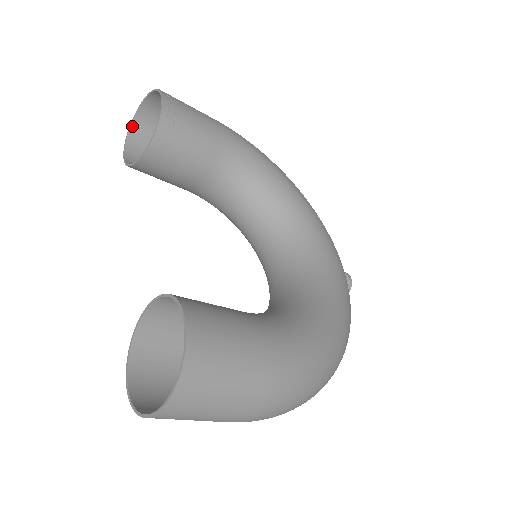
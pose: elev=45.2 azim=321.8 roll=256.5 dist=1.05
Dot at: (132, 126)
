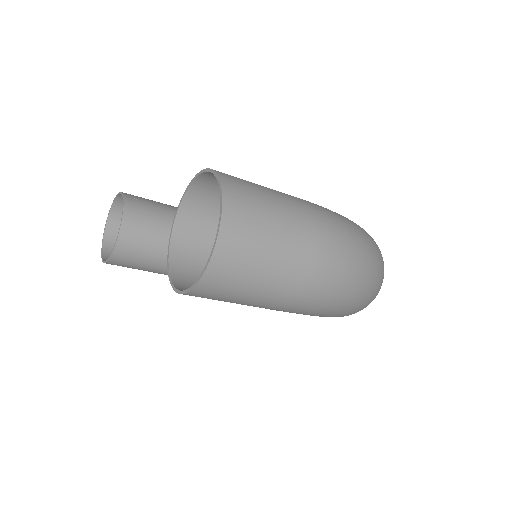
Dot at: (103, 247)
